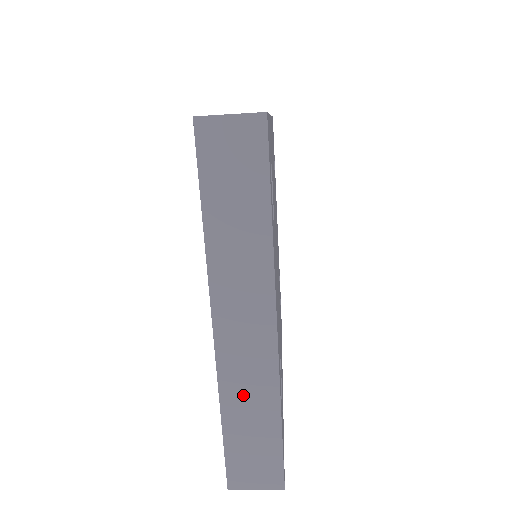
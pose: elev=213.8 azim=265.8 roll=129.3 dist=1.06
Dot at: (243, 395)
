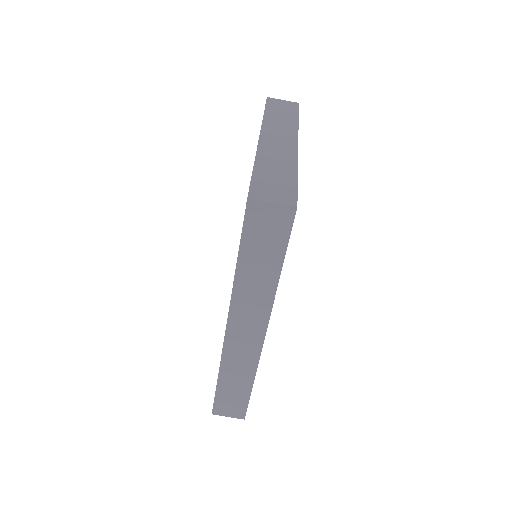
Dot at: (272, 160)
